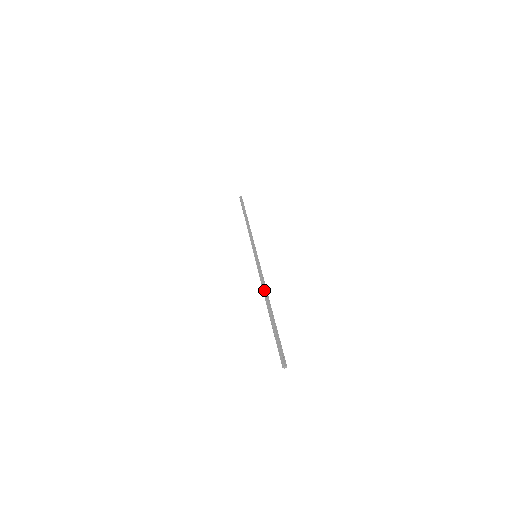
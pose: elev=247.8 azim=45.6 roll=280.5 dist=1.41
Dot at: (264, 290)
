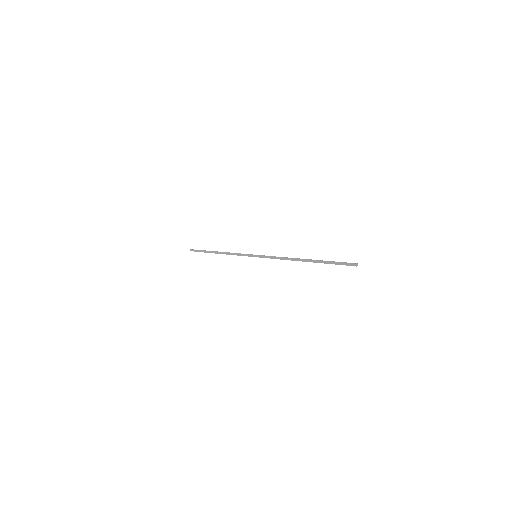
Dot at: (290, 259)
